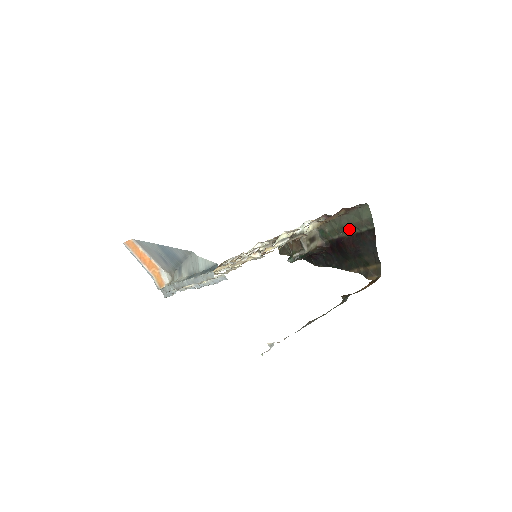
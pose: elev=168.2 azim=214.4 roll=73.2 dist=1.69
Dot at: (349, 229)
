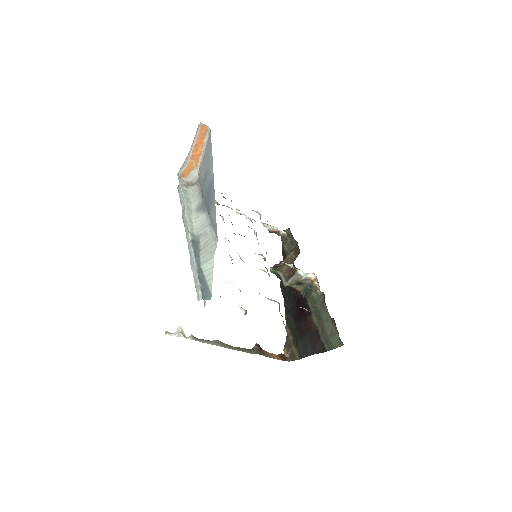
Dot at: (320, 321)
